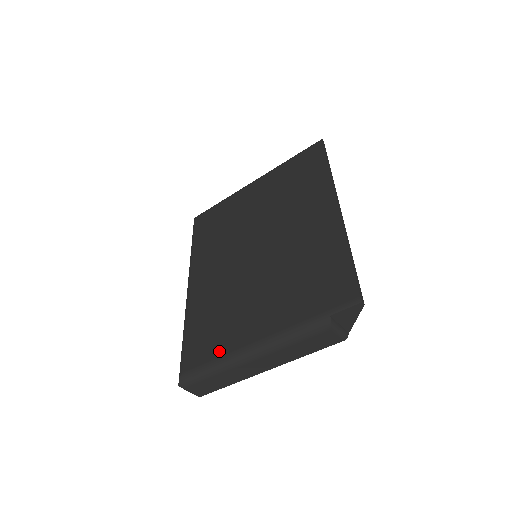
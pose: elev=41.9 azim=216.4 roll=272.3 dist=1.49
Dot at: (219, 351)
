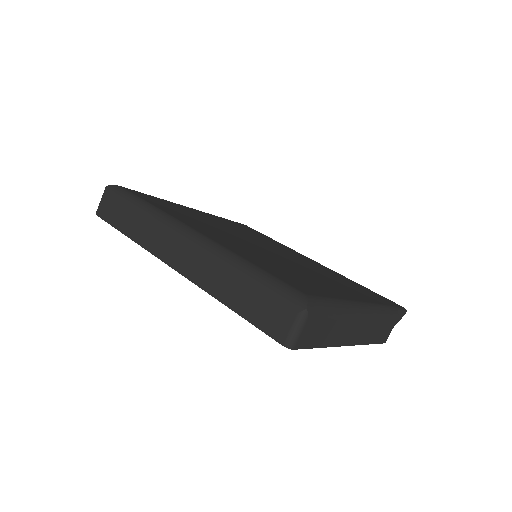
Dot at: (332, 294)
